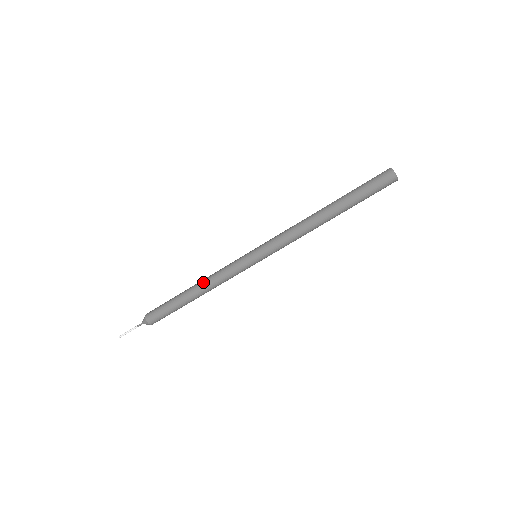
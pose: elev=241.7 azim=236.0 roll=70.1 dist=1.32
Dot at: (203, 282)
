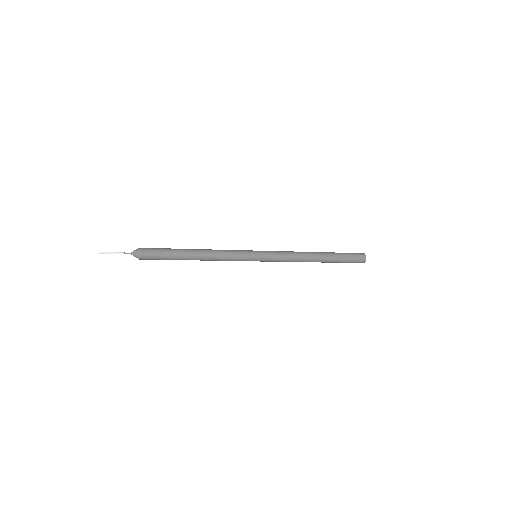
Dot at: (208, 251)
